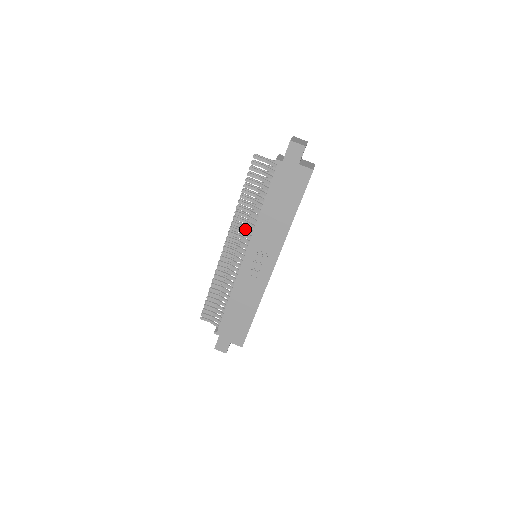
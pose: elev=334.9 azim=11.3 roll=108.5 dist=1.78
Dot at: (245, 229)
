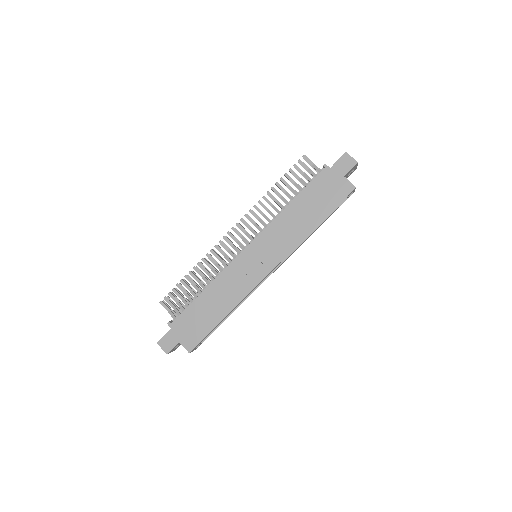
Dot at: (260, 222)
